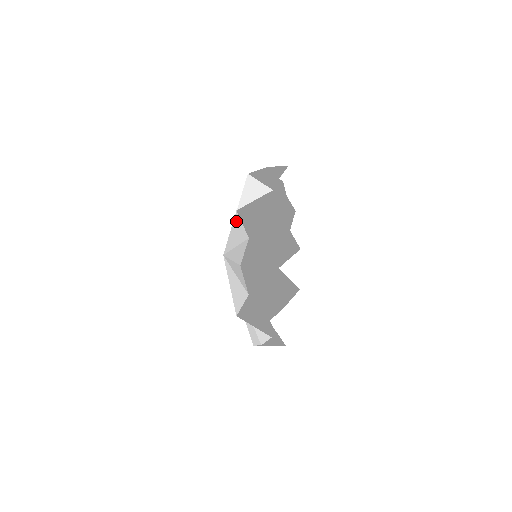
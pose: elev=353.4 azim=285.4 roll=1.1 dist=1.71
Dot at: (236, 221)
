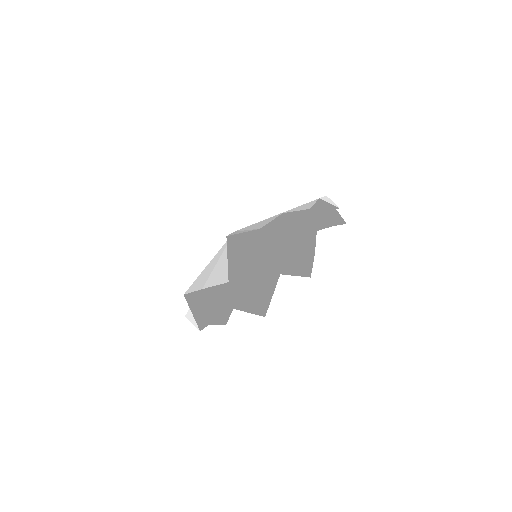
Dot at: occluded
